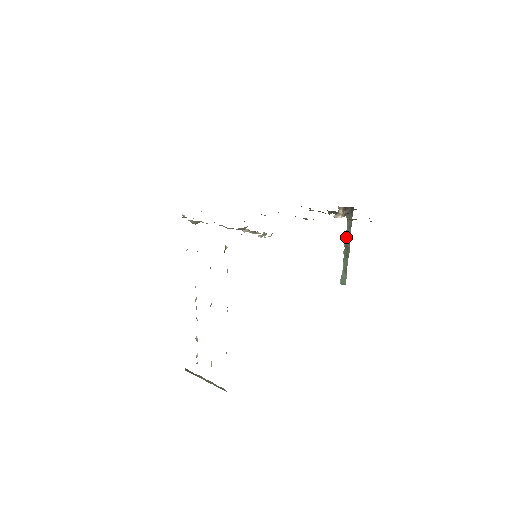
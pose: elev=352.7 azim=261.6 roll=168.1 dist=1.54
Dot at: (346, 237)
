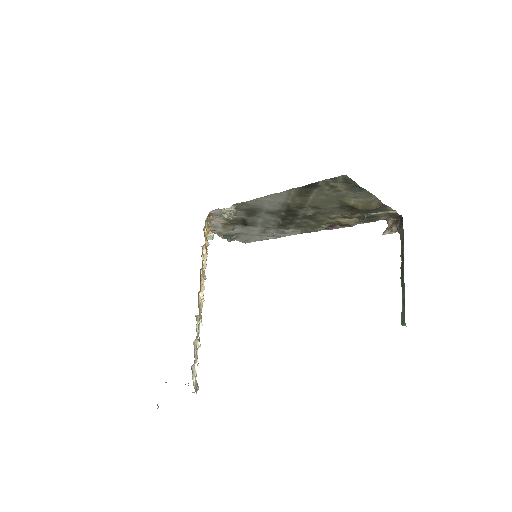
Dot at: (401, 258)
